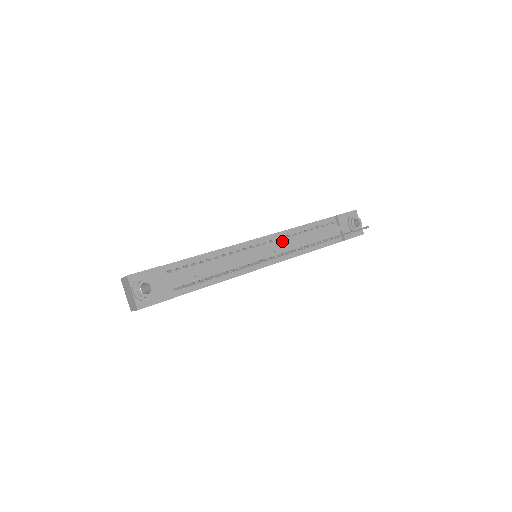
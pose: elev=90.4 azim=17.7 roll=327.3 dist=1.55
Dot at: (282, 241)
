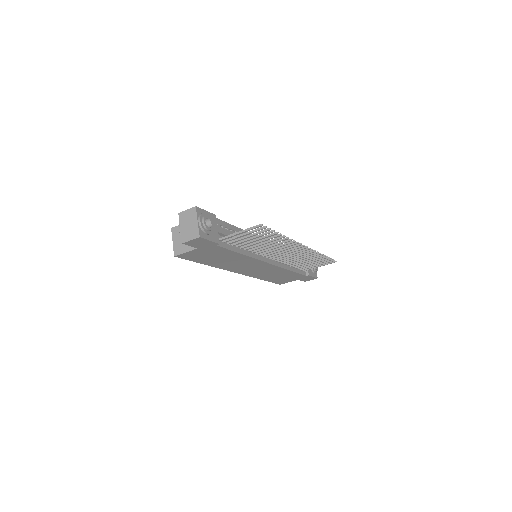
Dot at: occluded
